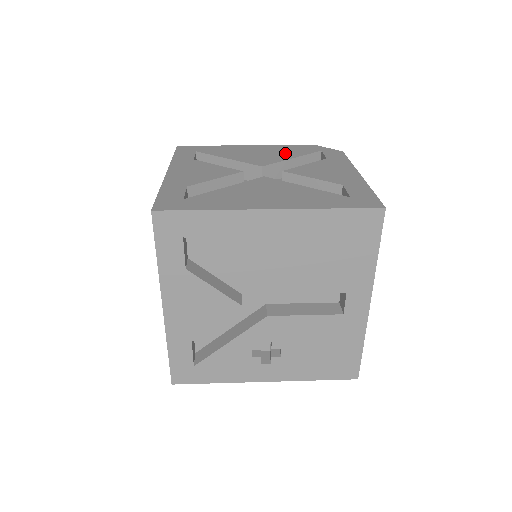
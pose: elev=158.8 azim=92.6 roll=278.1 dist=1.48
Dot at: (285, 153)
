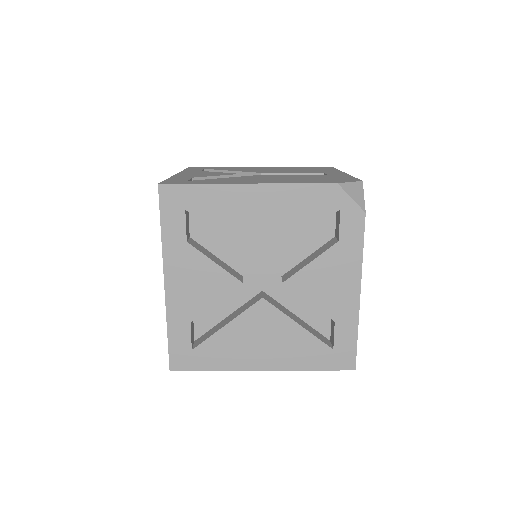
Dot at: (293, 221)
